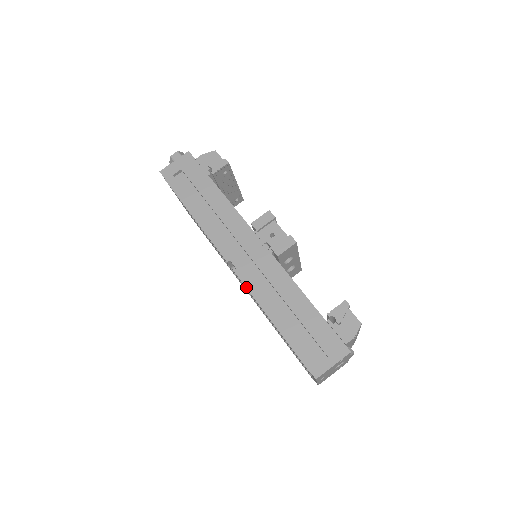
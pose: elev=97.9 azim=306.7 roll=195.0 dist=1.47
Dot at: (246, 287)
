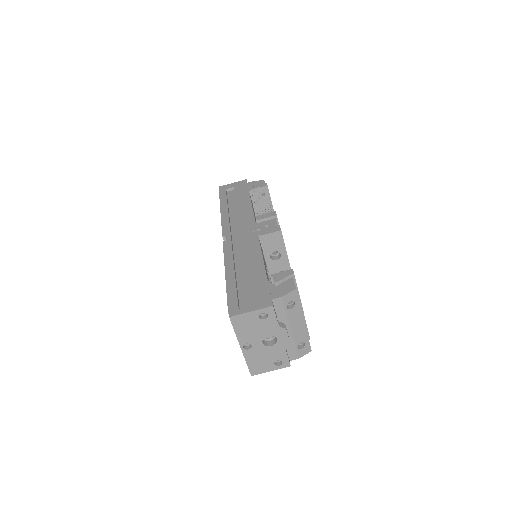
Dot at: (224, 251)
